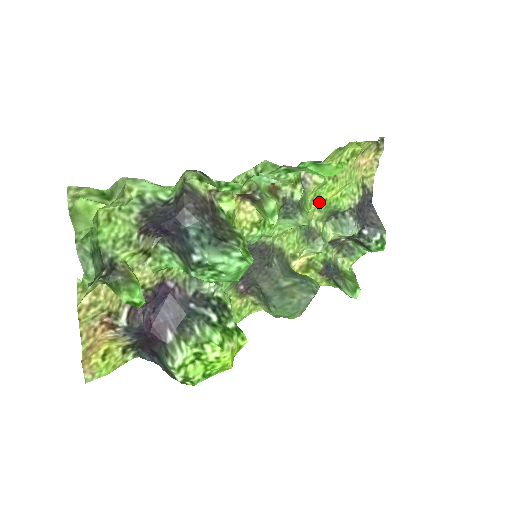
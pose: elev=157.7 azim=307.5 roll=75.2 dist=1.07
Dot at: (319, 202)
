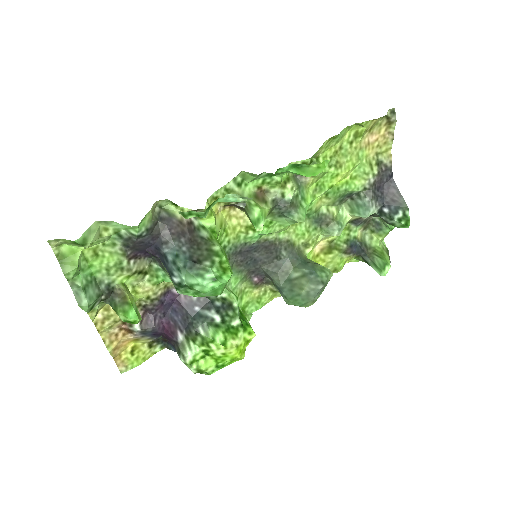
Dot at: (324, 190)
